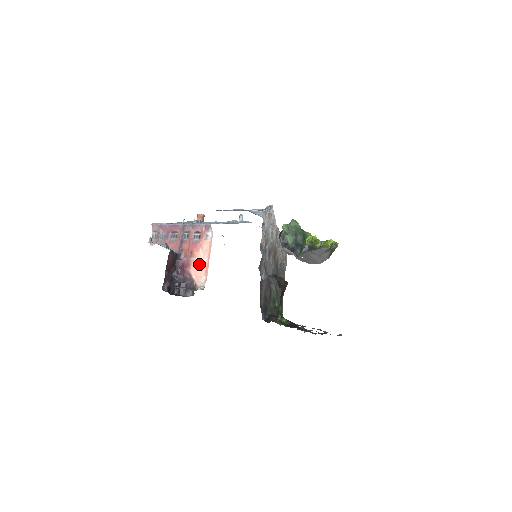
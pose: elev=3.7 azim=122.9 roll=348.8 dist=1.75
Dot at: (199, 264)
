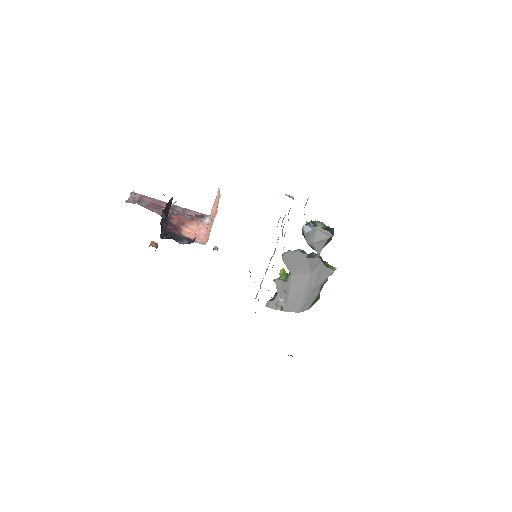
Dot at: (194, 232)
